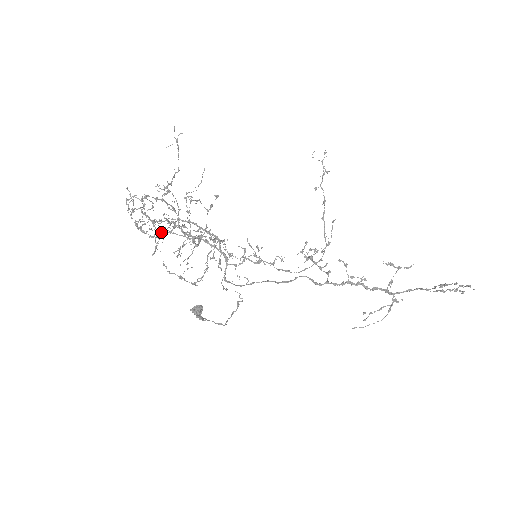
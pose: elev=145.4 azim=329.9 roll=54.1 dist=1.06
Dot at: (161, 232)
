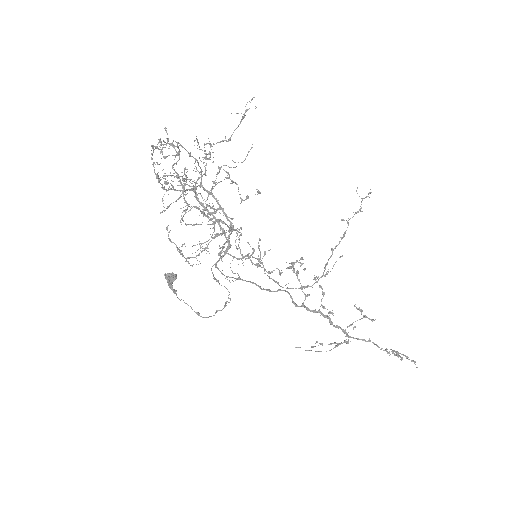
Dot at: occluded
